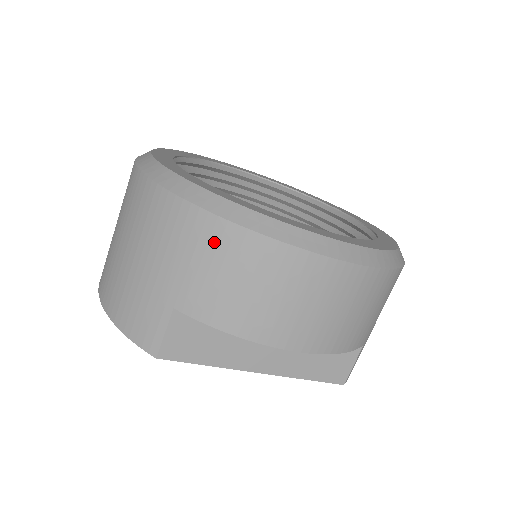
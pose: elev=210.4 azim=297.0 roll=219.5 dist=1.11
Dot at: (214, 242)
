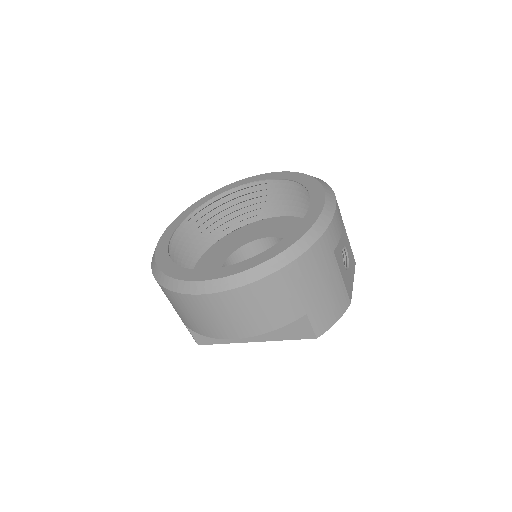
Dot at: (168, 296)
